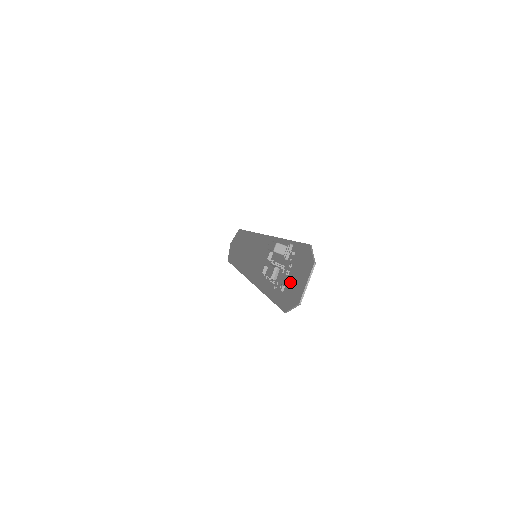
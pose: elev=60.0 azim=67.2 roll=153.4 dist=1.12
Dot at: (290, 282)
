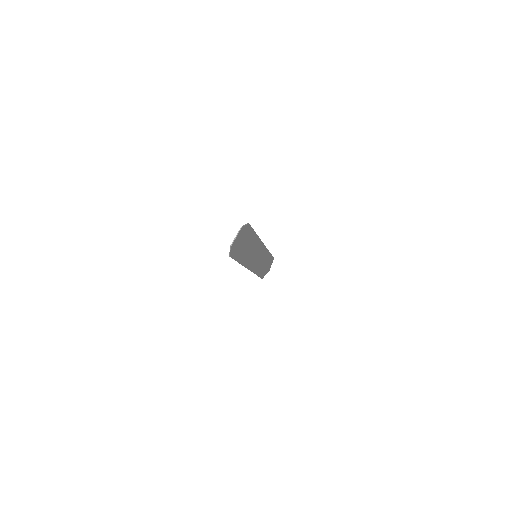
Dot at: (238, 244)
